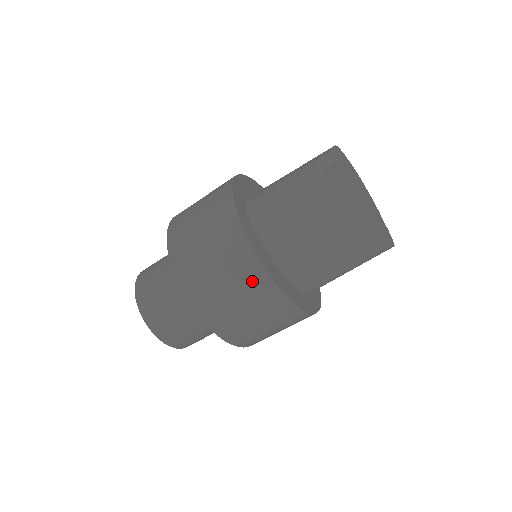
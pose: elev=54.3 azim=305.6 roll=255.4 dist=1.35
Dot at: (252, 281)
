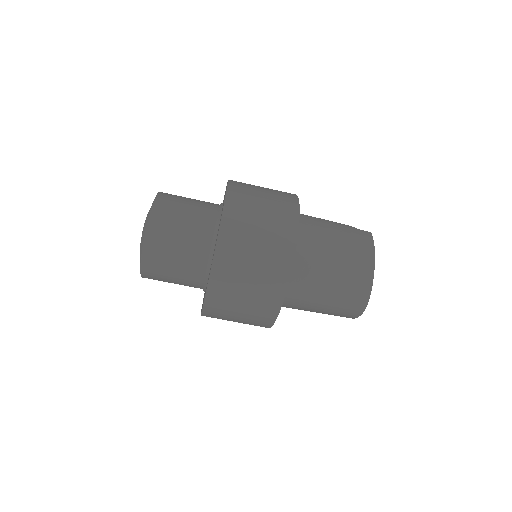
Dot at: (283, 223)
